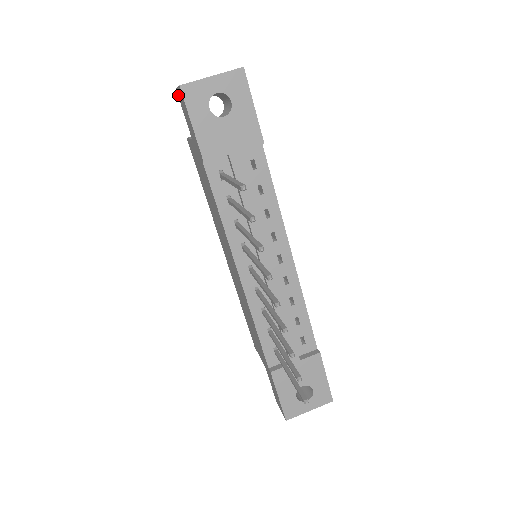
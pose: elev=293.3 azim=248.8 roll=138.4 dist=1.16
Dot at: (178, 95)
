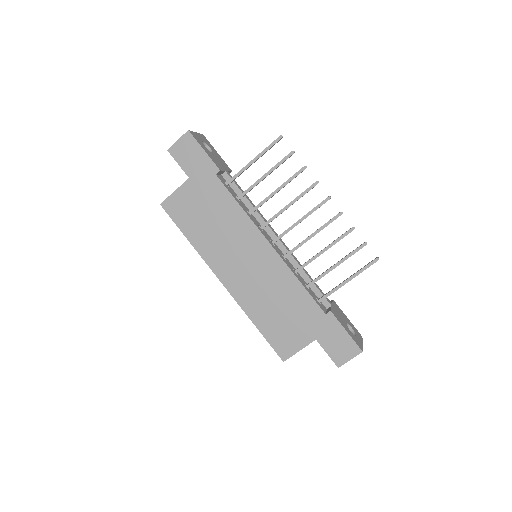
Dot at: (172, 151)
